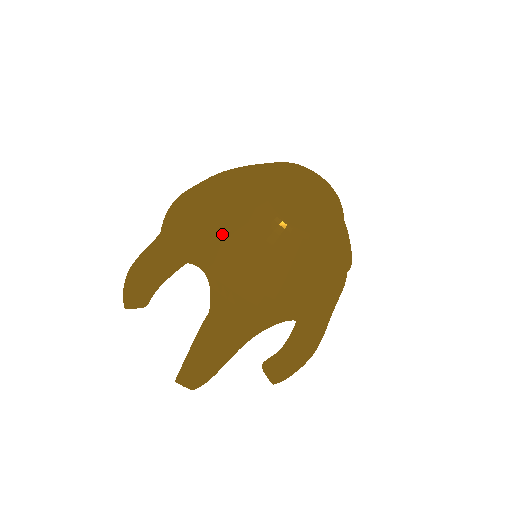
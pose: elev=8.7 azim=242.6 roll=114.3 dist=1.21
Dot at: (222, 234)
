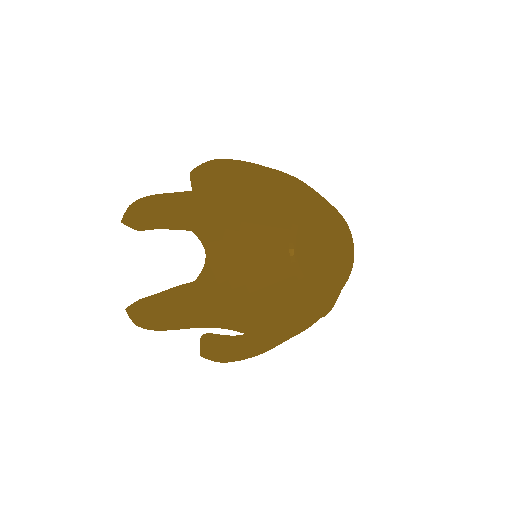
Dot at: (241, 236)
